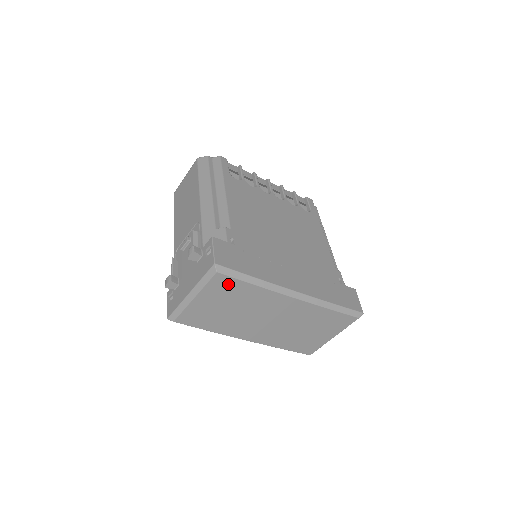
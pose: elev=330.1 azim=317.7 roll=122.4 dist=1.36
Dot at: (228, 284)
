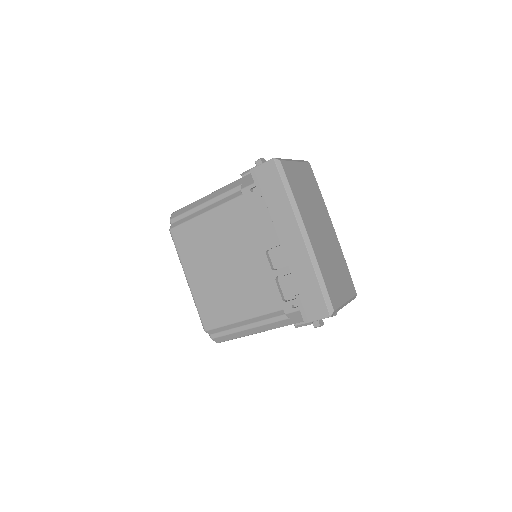
Dot at: (311, 176)
